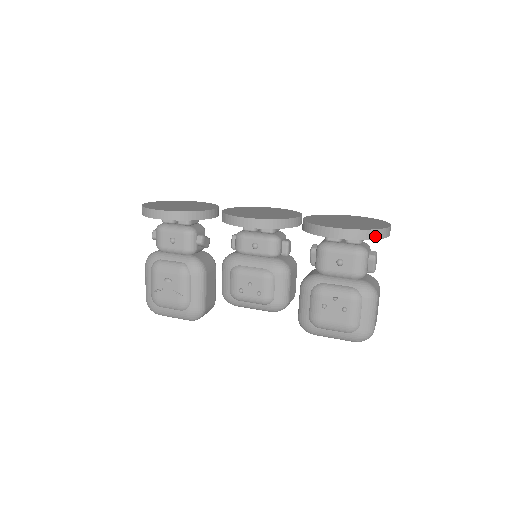
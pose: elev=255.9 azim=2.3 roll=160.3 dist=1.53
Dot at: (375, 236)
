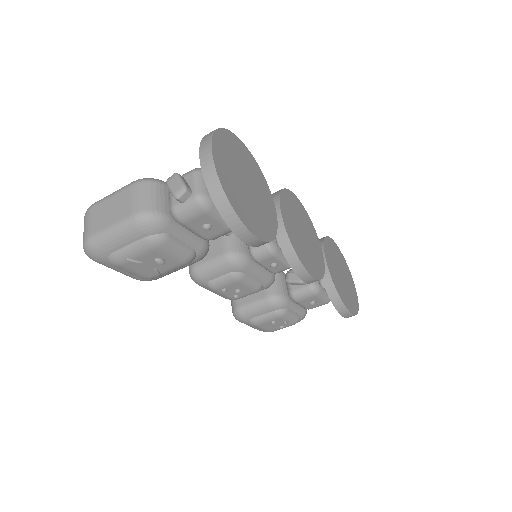
Dot at: occluded
